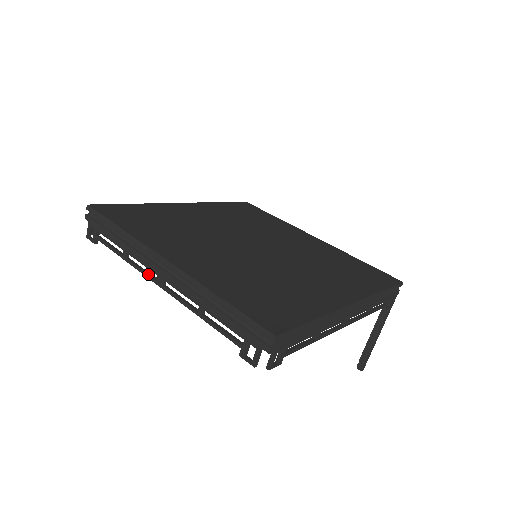
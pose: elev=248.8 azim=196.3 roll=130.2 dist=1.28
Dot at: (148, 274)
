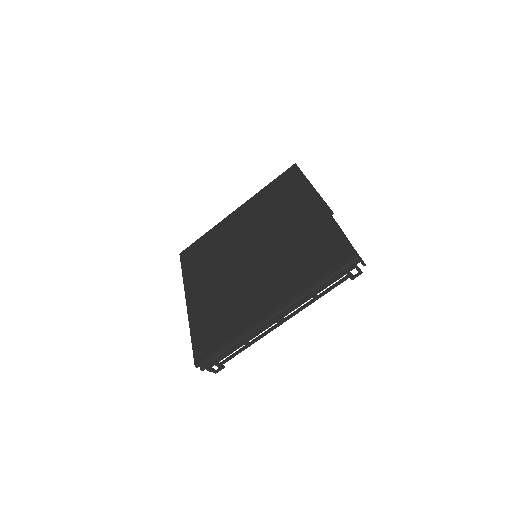
Dot at: (271, 329)
